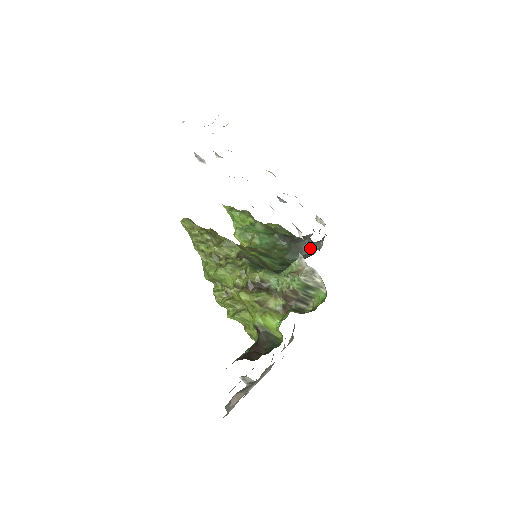
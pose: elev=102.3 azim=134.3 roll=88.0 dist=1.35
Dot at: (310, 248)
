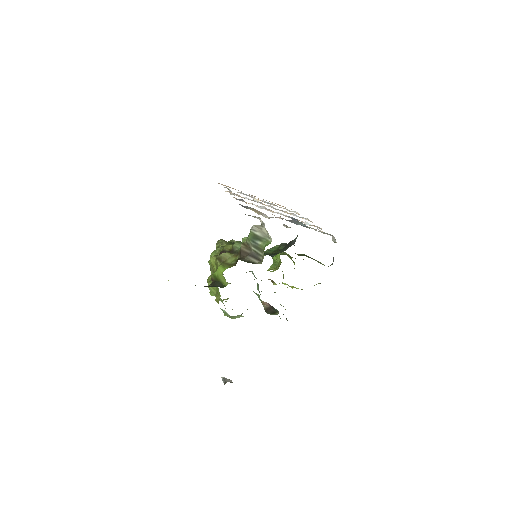
Dot at: occluded
